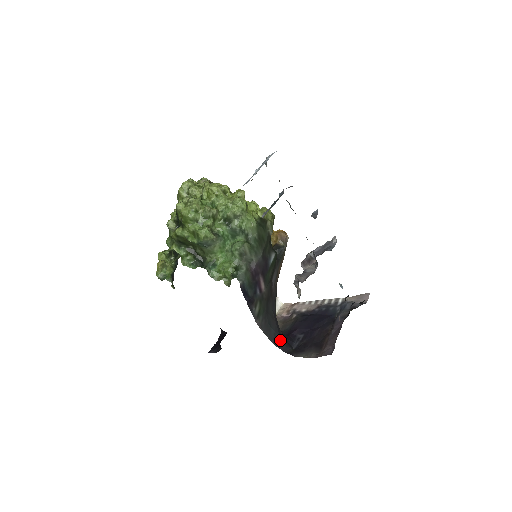
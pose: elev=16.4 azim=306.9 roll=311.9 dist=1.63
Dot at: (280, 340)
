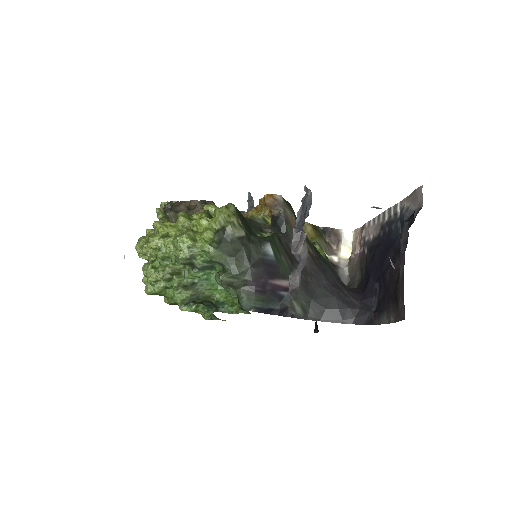
Dot at: (352, 312)
